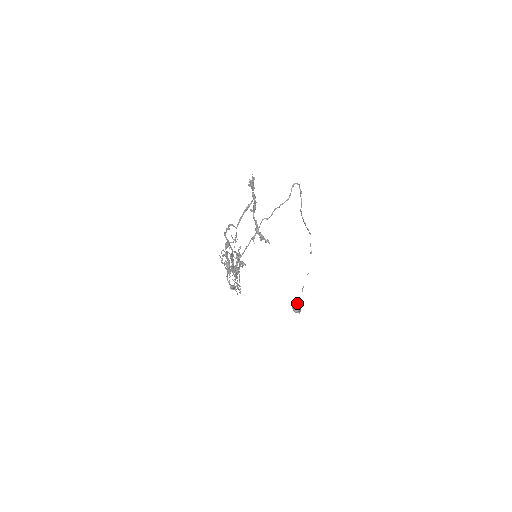
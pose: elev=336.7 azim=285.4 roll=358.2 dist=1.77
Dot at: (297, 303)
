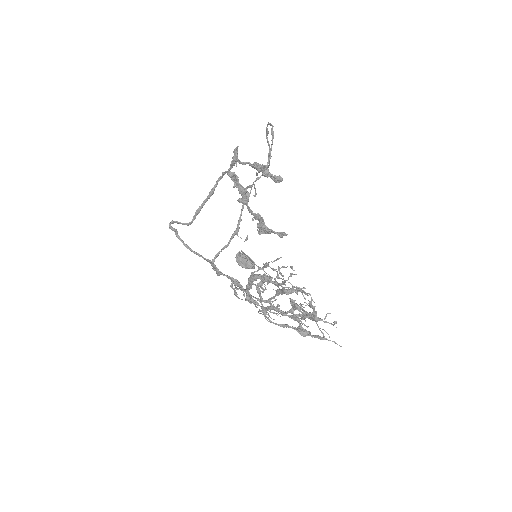
Dot at: occluded
